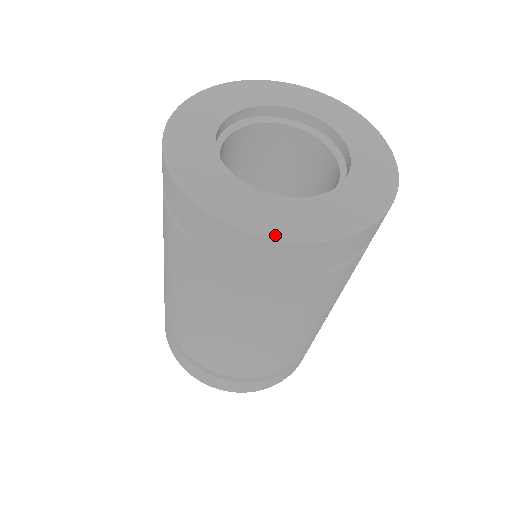
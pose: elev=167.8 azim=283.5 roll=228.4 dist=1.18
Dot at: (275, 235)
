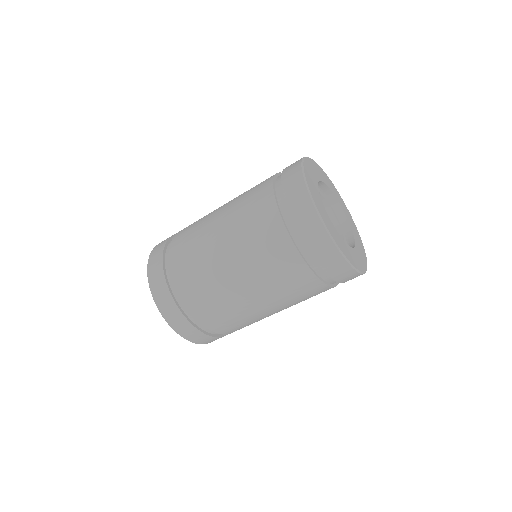
Dot at: (337, 244)
